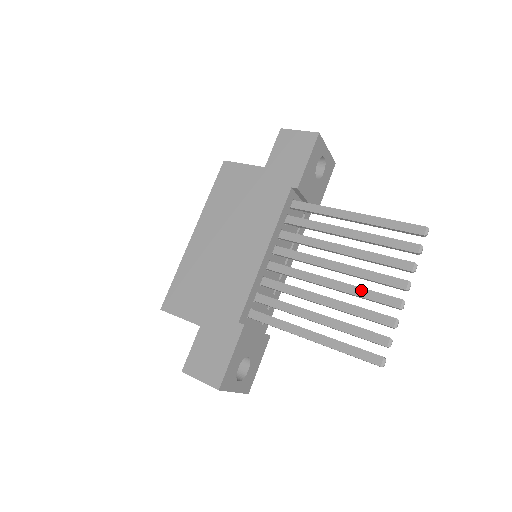
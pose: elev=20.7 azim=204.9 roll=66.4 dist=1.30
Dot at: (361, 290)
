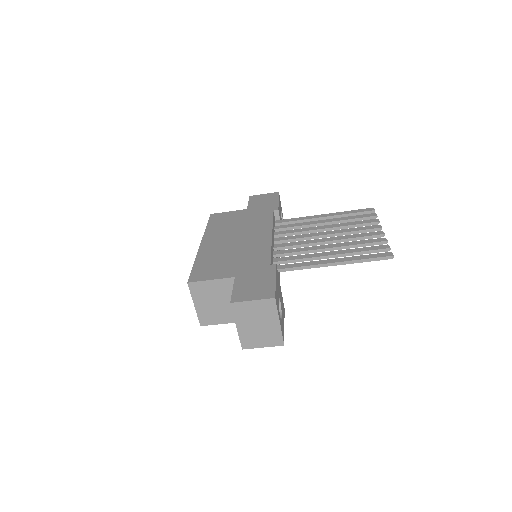
Dot at: (352, 235)
